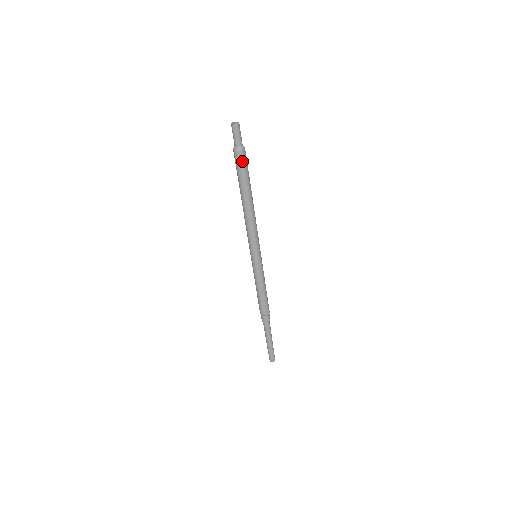
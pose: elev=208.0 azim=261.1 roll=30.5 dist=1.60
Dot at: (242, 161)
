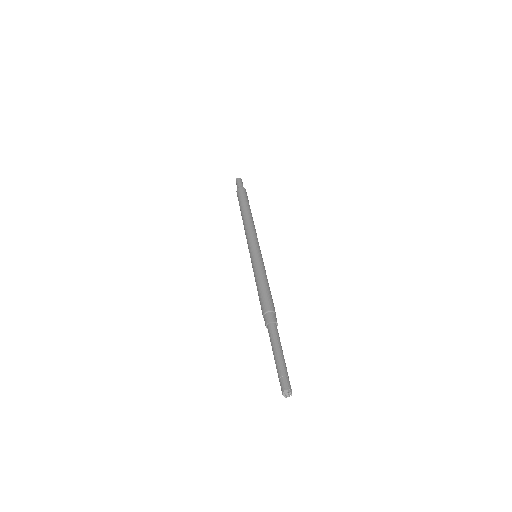
Dot at: (242, 192)
